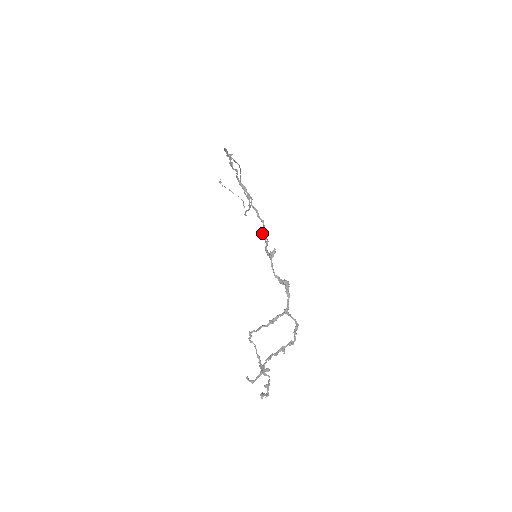
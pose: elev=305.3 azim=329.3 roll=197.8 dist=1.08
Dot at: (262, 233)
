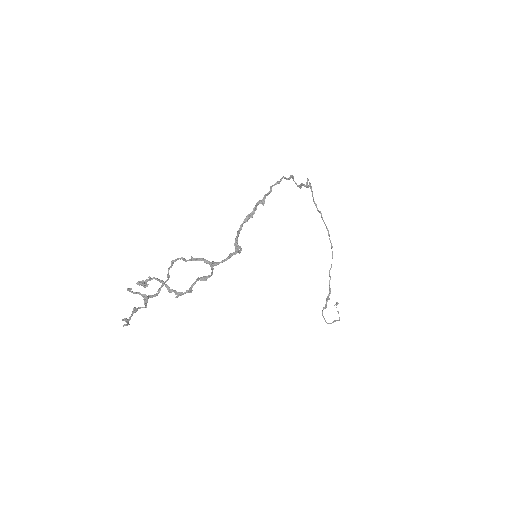
Dot at: (258, 202)
